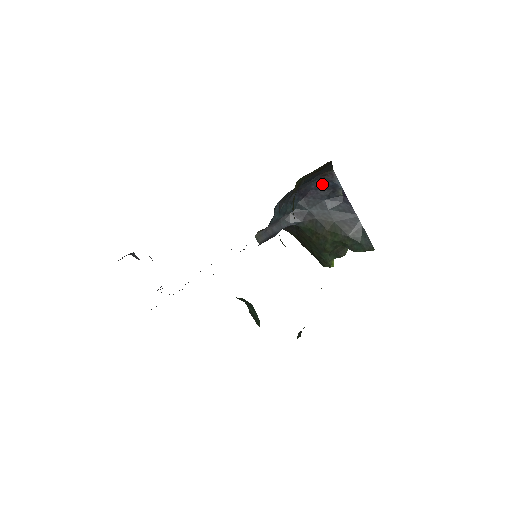
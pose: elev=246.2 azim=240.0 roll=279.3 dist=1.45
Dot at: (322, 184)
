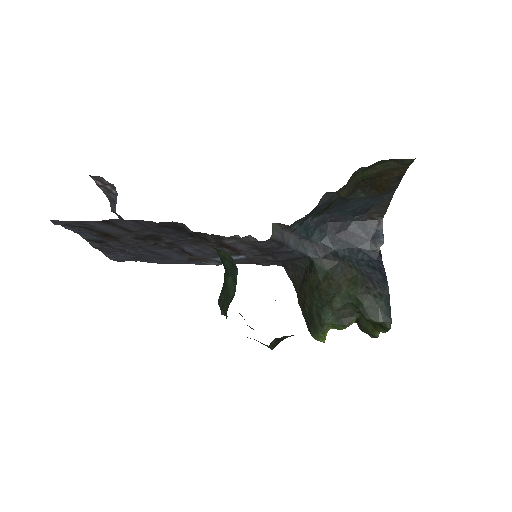
Dot at: (363, 228)
